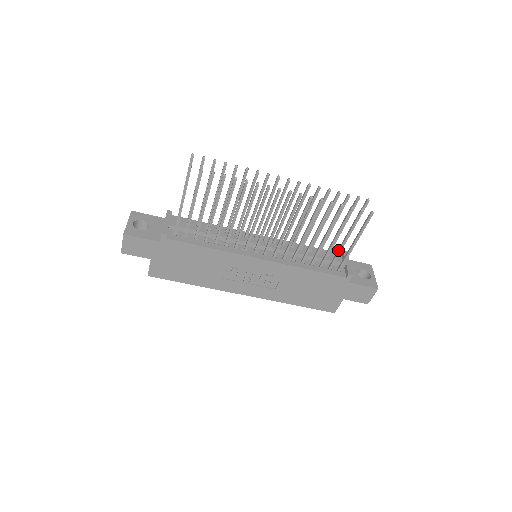
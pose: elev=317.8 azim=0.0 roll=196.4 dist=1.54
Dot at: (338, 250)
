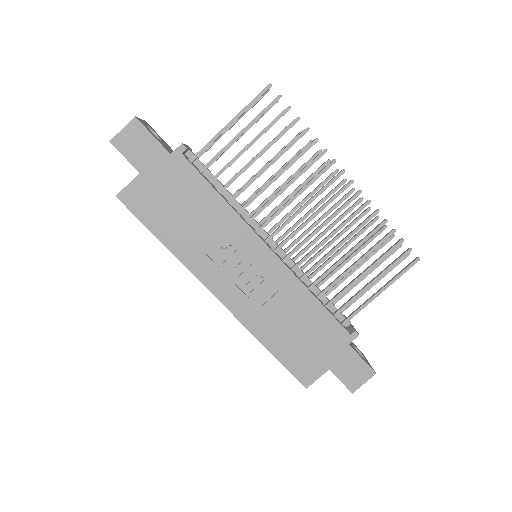
Dot at: (357, 292)
